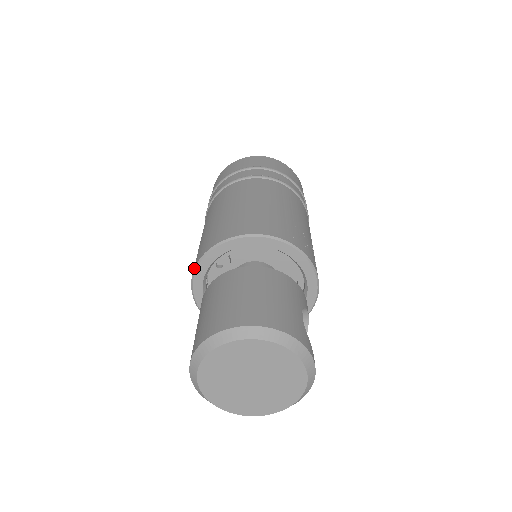
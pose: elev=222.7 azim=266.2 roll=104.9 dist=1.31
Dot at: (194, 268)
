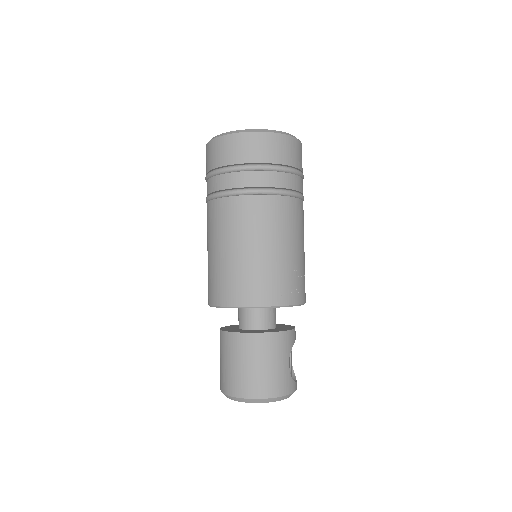
Dot at: (209, 305)
